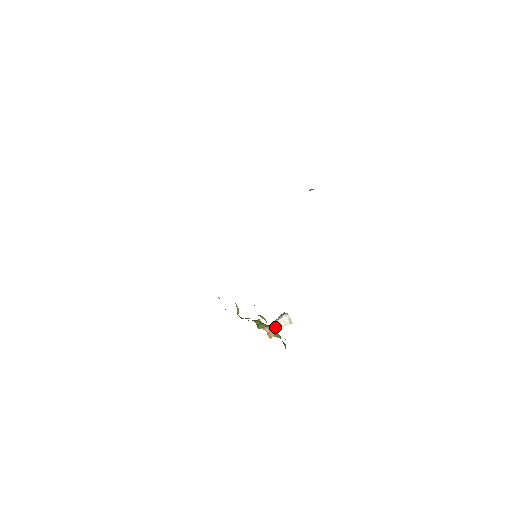
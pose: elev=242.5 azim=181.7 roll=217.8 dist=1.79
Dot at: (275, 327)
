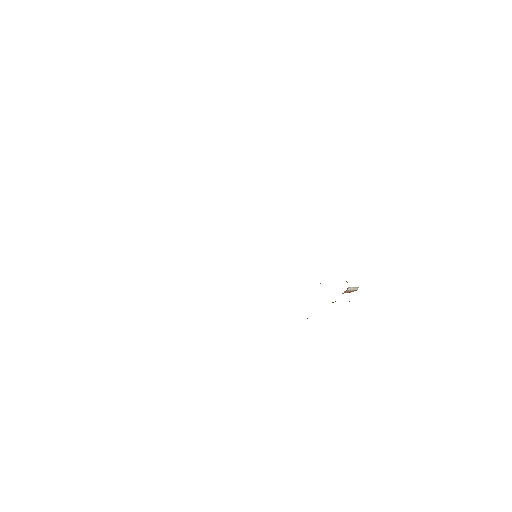
Dot at: (347, 292)
